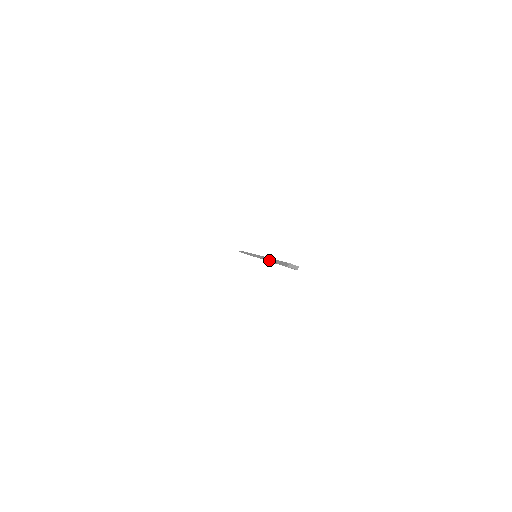
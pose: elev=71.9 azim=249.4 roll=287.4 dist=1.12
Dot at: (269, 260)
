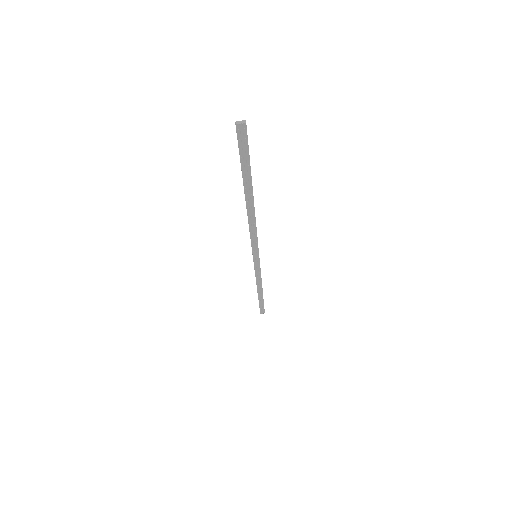
Dot at: (244, 191)
